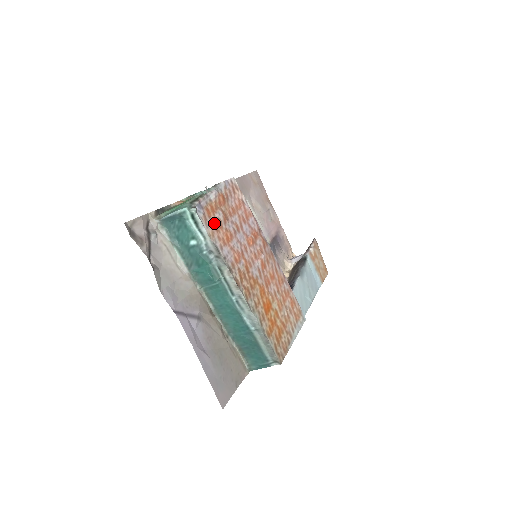
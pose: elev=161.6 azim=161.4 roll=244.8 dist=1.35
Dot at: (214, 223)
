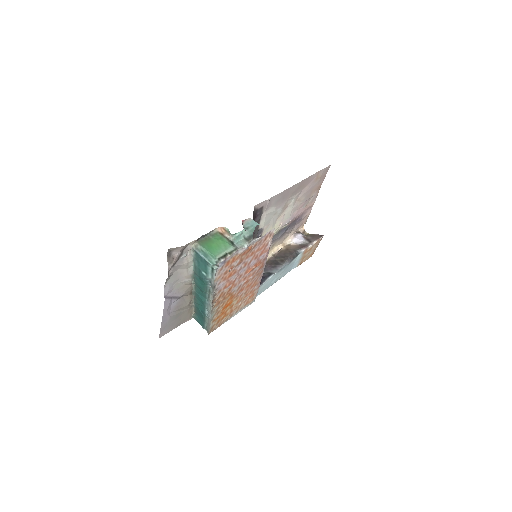
Dot at: (227, 269)
